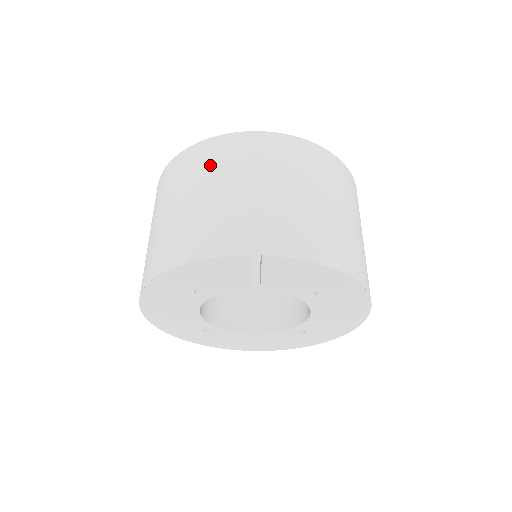
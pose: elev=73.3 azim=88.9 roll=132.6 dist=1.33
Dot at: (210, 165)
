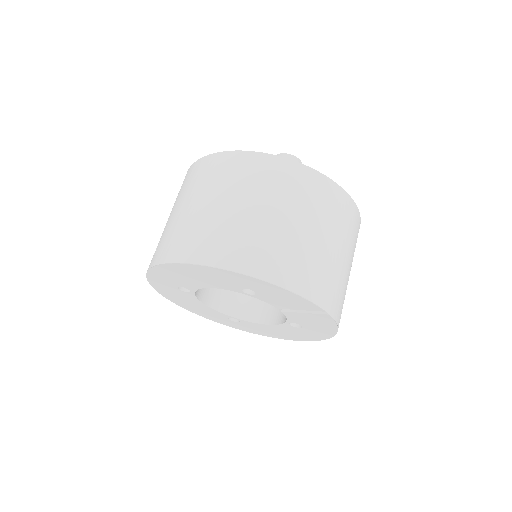
Dot at: (321, 205)
